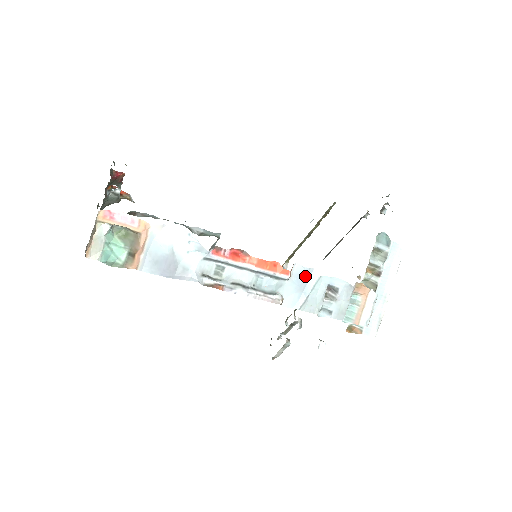
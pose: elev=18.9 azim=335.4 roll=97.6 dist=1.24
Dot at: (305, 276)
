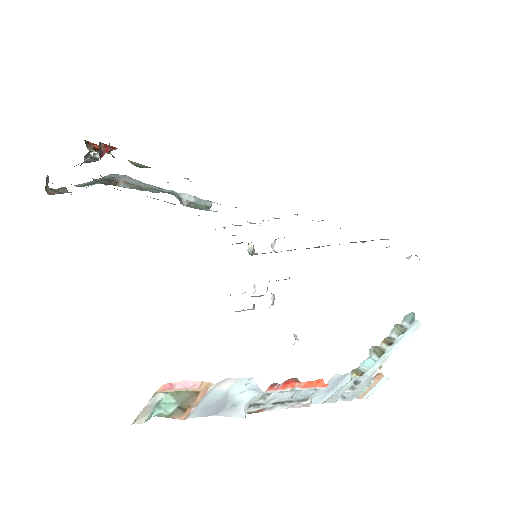
Dot at: (339, 380)
